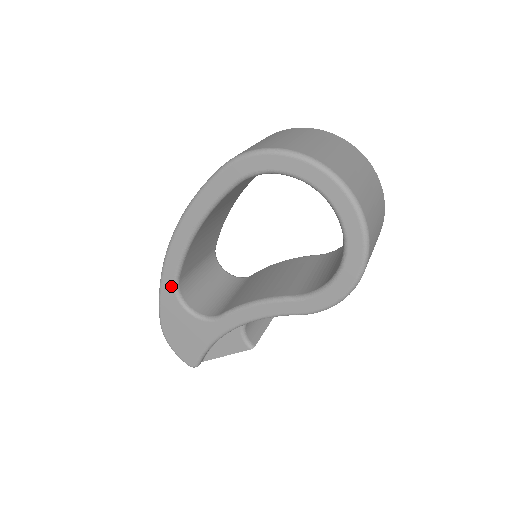
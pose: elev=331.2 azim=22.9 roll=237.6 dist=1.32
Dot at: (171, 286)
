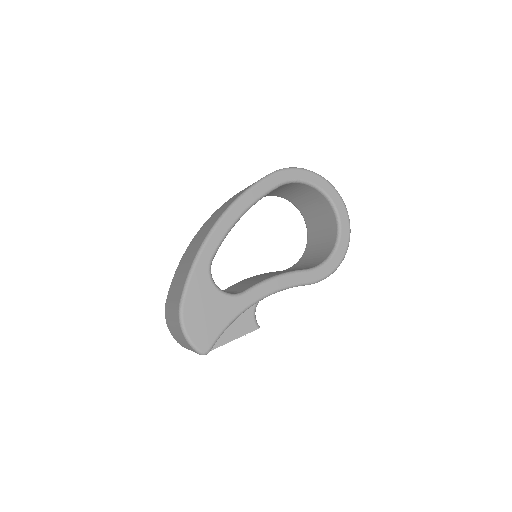
Dot at: (207, 263)
